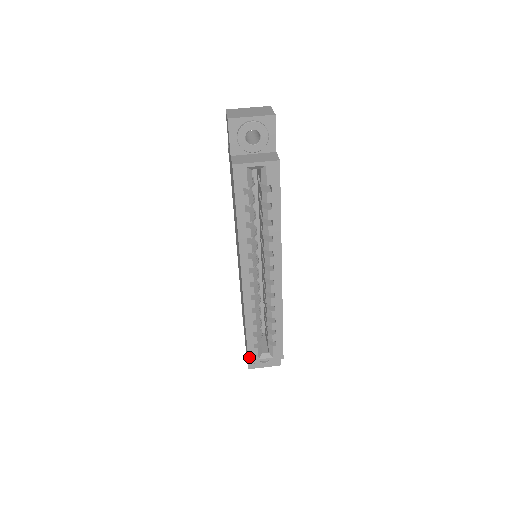
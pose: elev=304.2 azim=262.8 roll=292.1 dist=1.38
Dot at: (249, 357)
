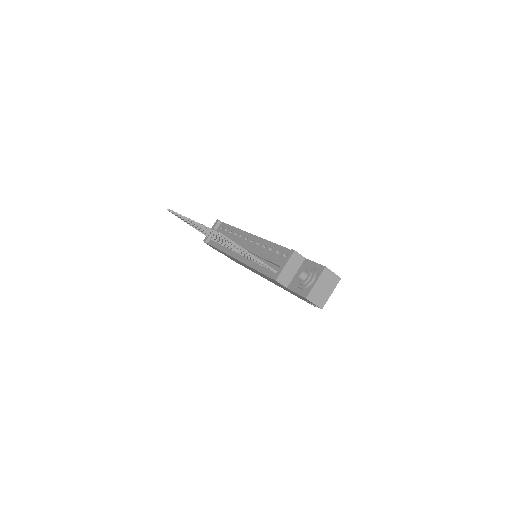
Dot at: occluded
